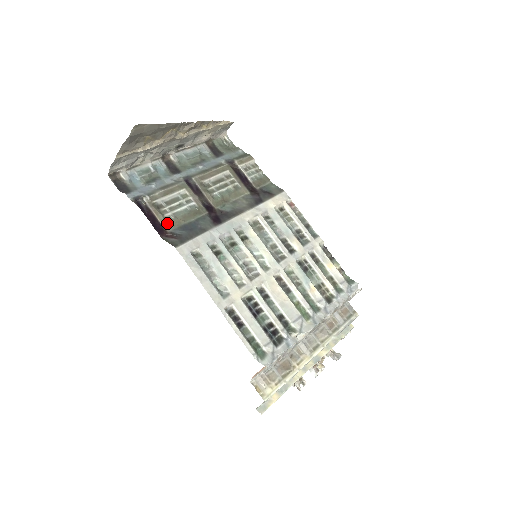
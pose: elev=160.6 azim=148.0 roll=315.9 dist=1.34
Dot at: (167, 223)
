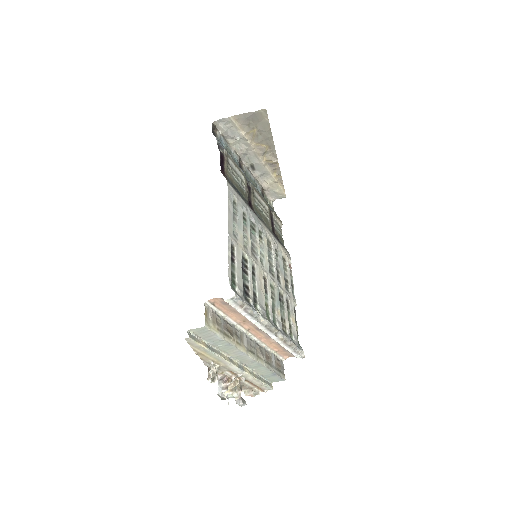
Dot at: (227, 172)
